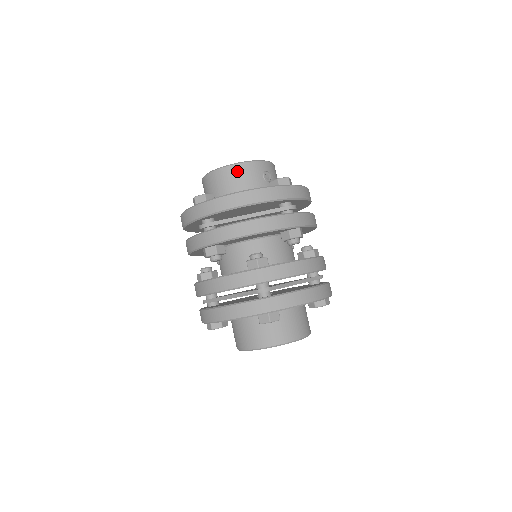
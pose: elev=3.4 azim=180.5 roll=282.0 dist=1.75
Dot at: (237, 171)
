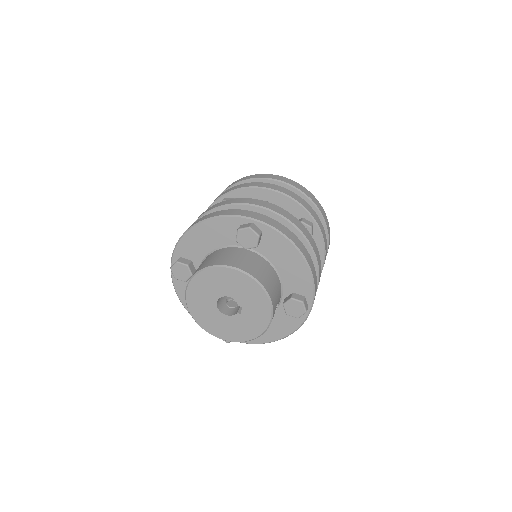
Dot at: occluded
